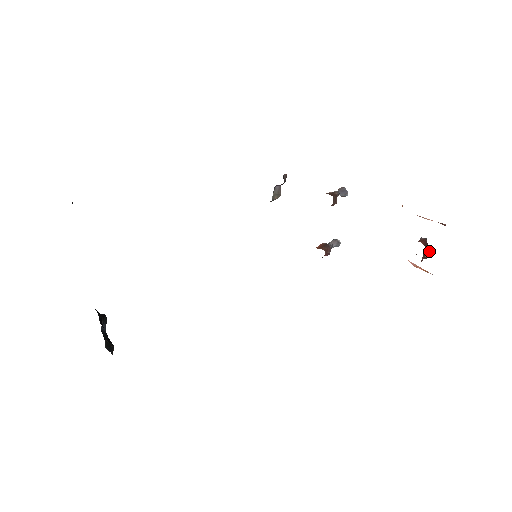
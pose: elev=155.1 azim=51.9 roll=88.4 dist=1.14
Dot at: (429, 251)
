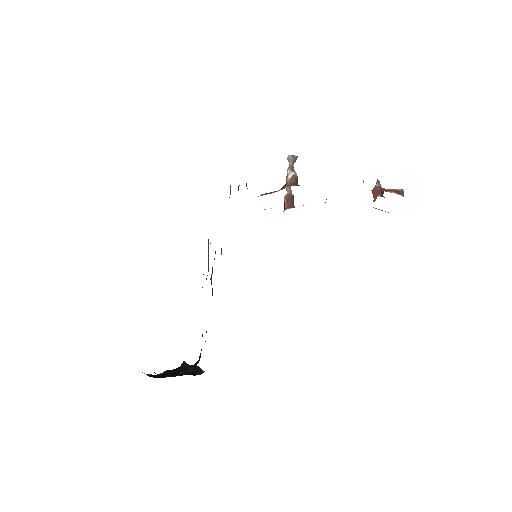
Dot at: (383, 191)
